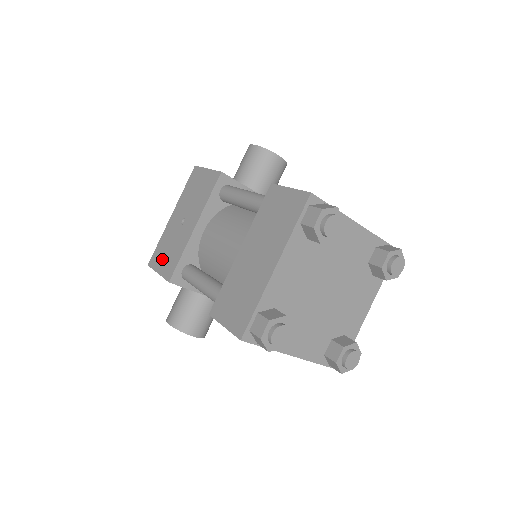
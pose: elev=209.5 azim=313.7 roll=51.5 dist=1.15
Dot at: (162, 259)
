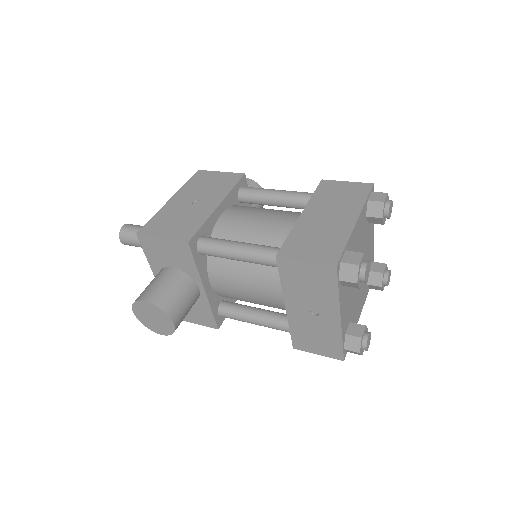
Dot at: (166, 227)
